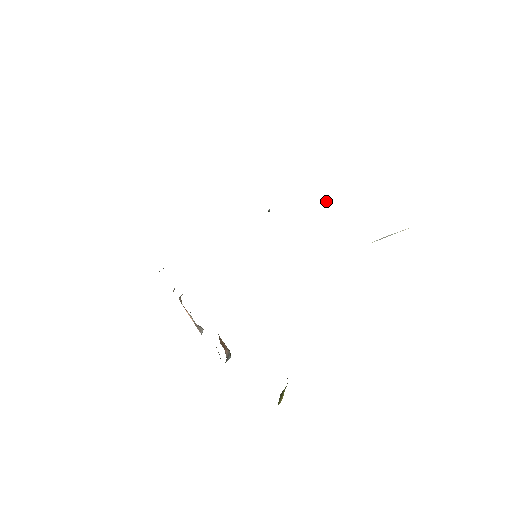
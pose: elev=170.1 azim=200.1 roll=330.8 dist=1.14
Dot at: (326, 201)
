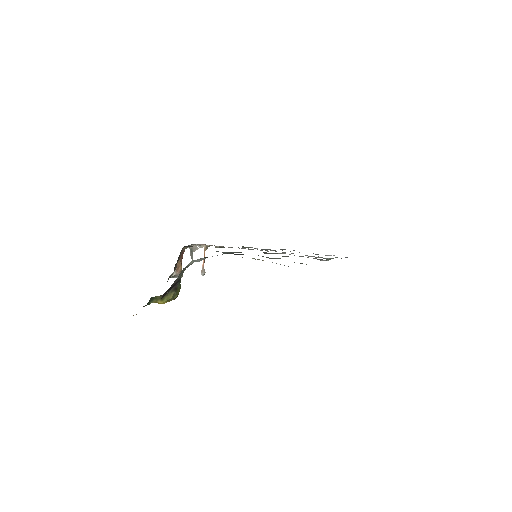
Dot at: (325, 260)
